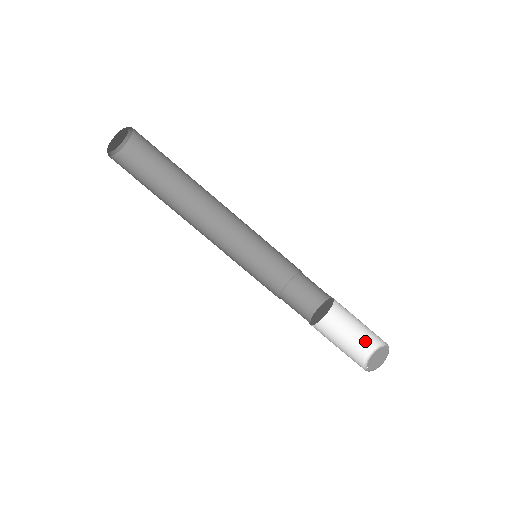
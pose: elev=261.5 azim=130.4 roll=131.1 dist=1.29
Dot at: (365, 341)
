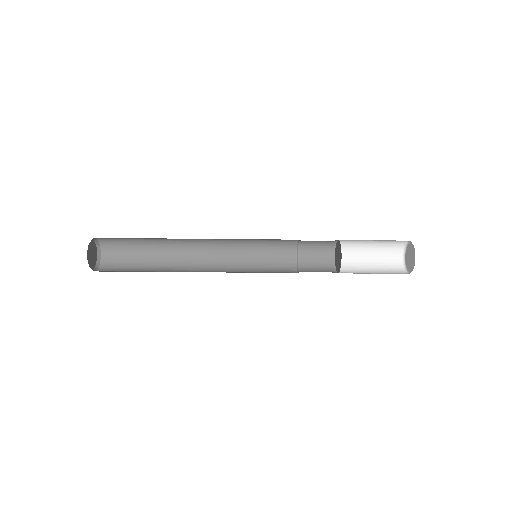
Dot at: occluded
